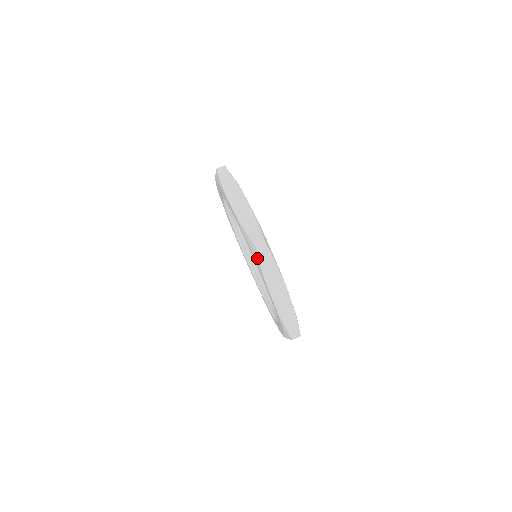
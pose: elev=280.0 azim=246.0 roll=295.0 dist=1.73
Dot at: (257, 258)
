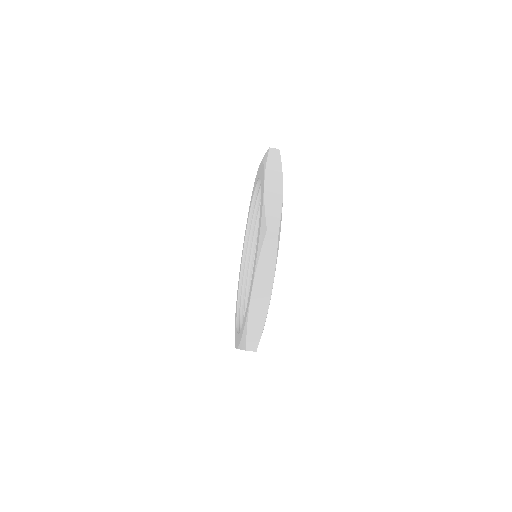
Dot at: (242, 346)
